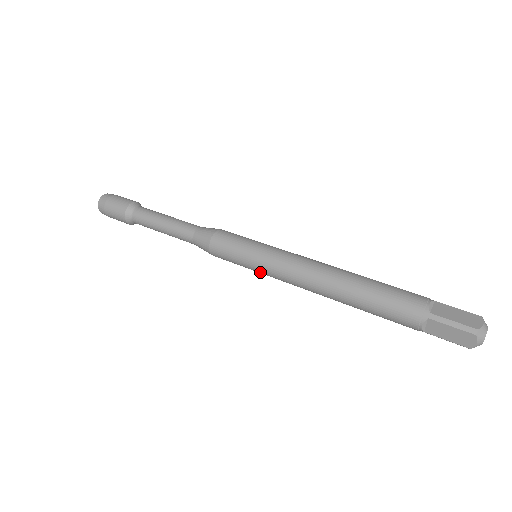
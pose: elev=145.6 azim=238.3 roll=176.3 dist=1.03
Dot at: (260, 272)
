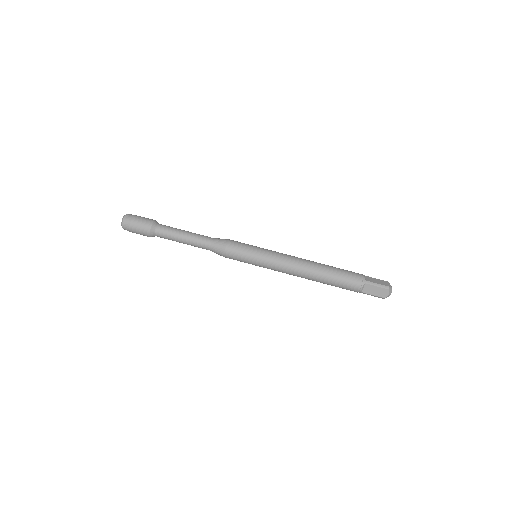
Dot at: (261, 265)
